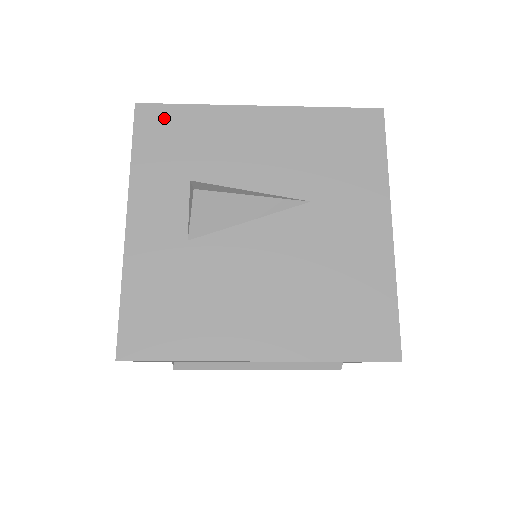
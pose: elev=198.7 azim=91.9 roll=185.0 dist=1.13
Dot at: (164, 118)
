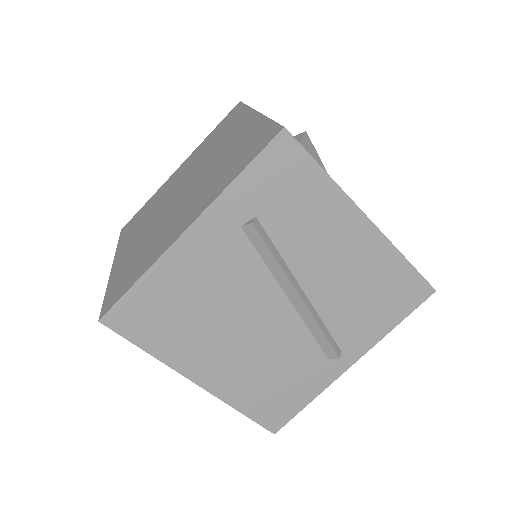
Dot at: occluded
